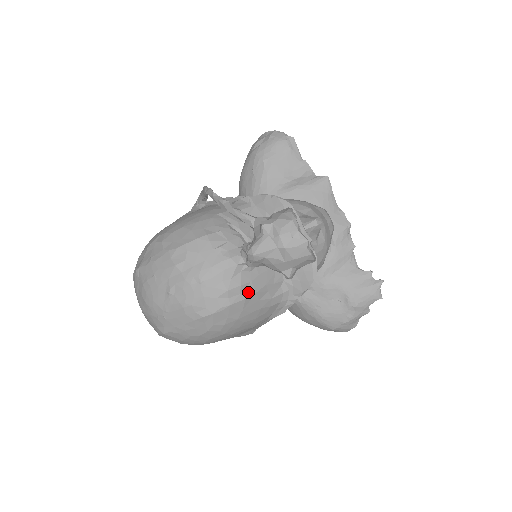
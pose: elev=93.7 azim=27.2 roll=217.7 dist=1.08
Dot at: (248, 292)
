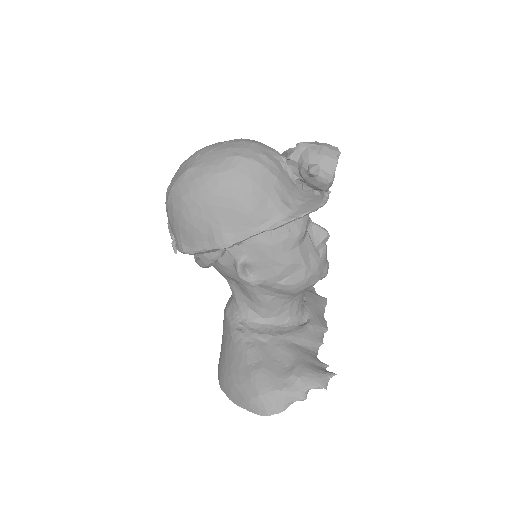
Dot at: (274, 171)
